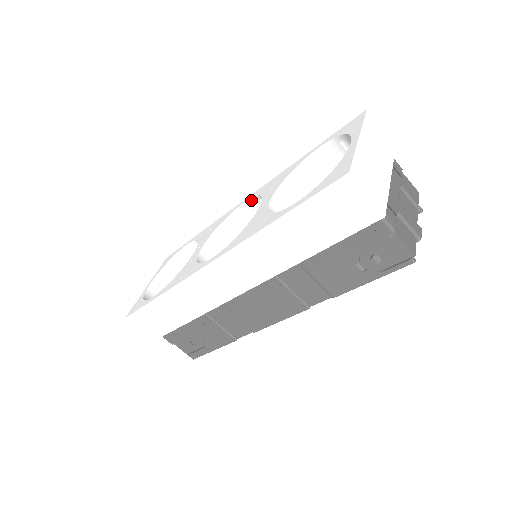
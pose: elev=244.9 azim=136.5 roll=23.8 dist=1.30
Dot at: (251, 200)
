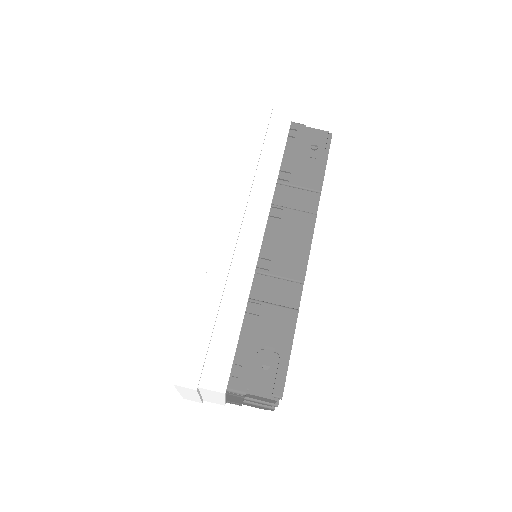
Dot at: occluded
